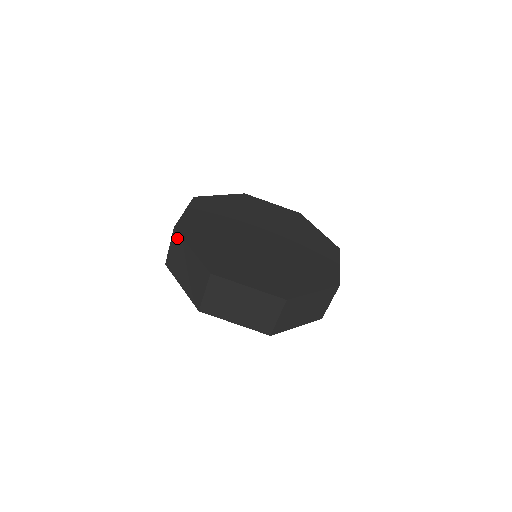
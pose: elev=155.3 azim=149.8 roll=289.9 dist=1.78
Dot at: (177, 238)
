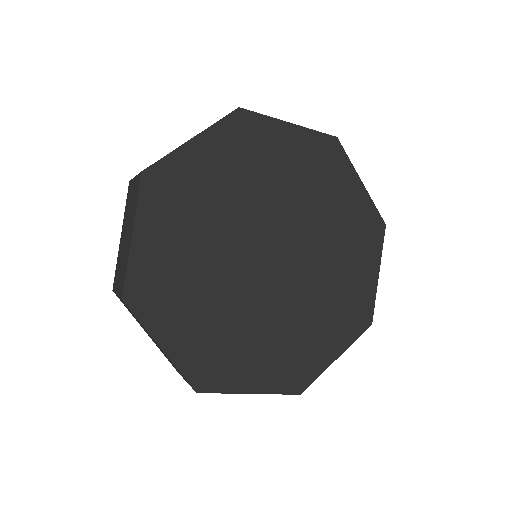
Dot at: occluded
